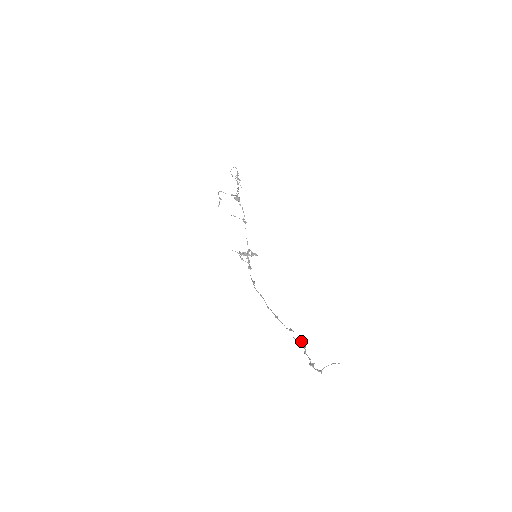
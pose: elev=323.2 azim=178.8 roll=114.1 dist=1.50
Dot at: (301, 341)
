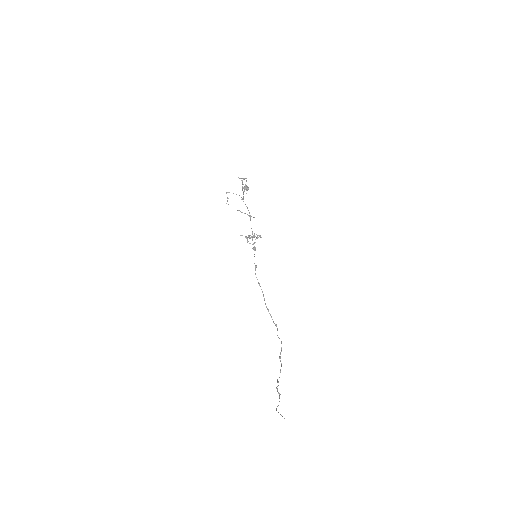
Dot at: occluded
